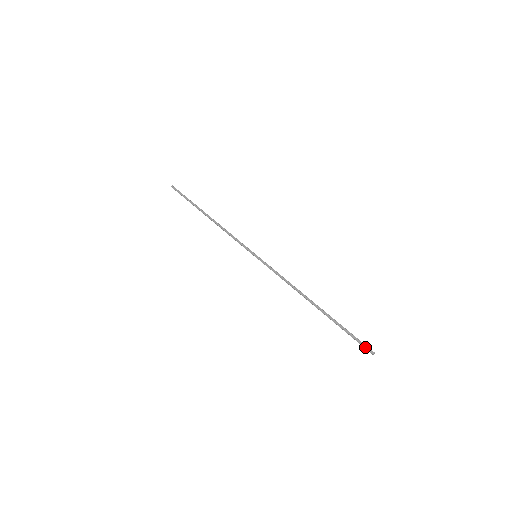
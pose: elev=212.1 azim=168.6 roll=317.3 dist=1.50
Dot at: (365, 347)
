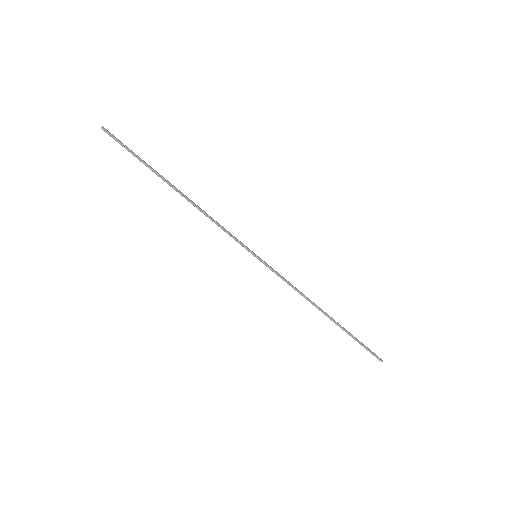
Dot at: (376, 355)
